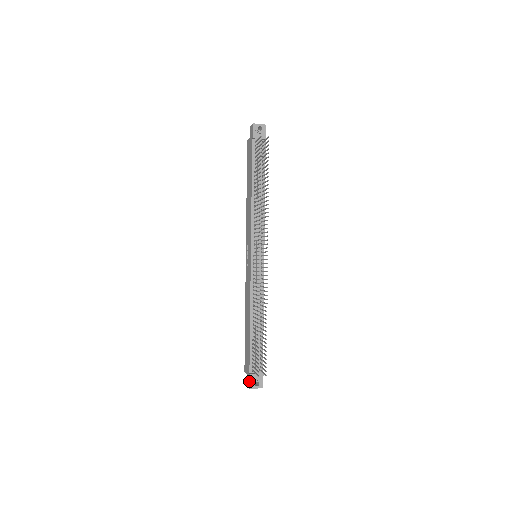
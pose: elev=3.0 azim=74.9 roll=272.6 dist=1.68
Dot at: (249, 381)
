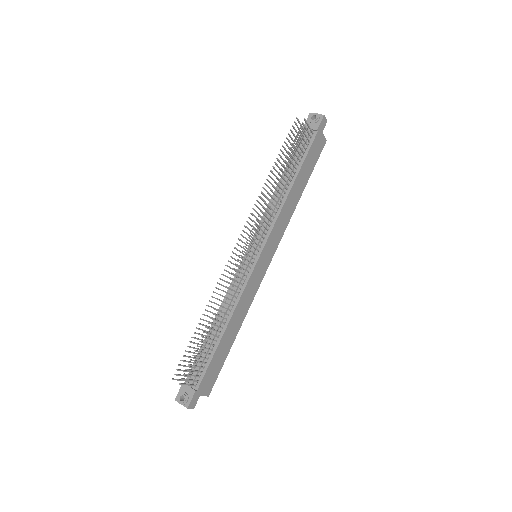
Dot at: (179, 391)
